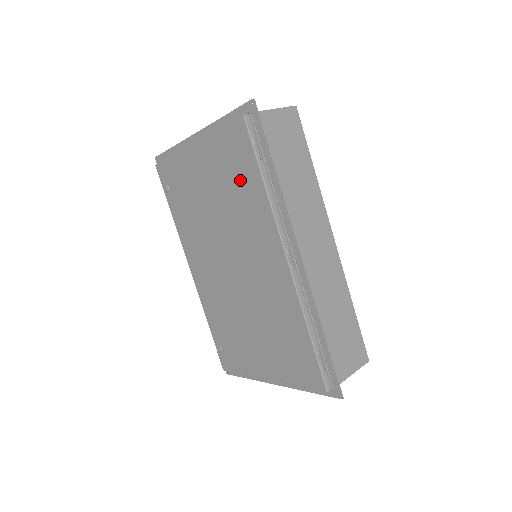
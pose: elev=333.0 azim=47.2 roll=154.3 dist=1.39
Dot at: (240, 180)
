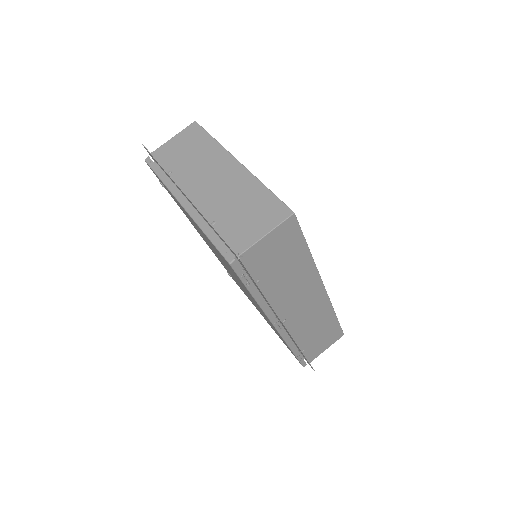
Dot at: (232, 271)
